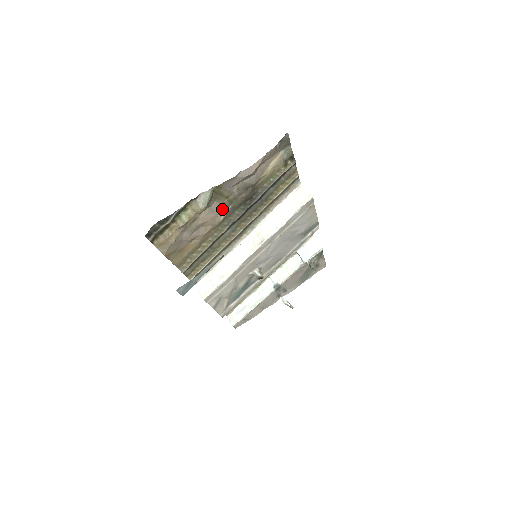
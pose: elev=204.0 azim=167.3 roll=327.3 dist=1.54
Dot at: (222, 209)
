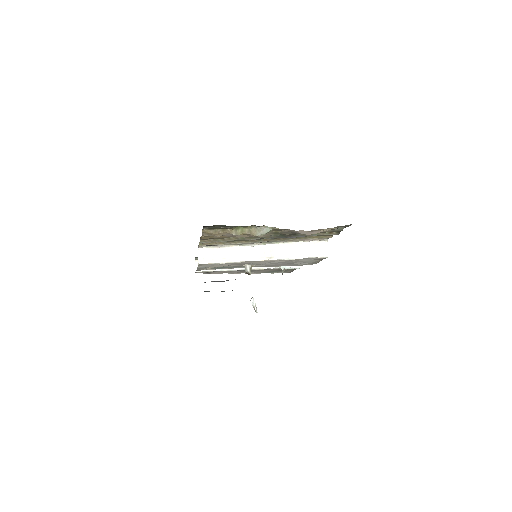
Dot at: occluded
